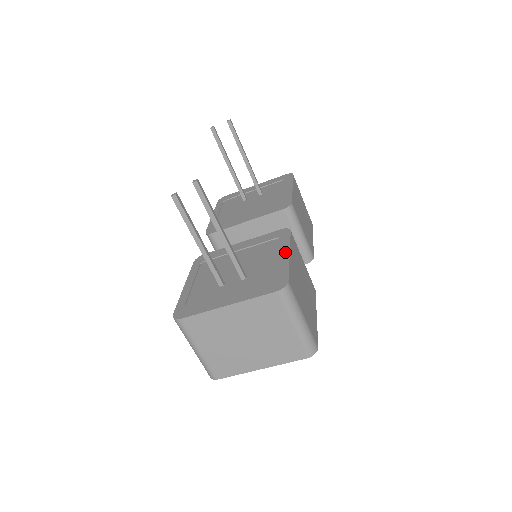
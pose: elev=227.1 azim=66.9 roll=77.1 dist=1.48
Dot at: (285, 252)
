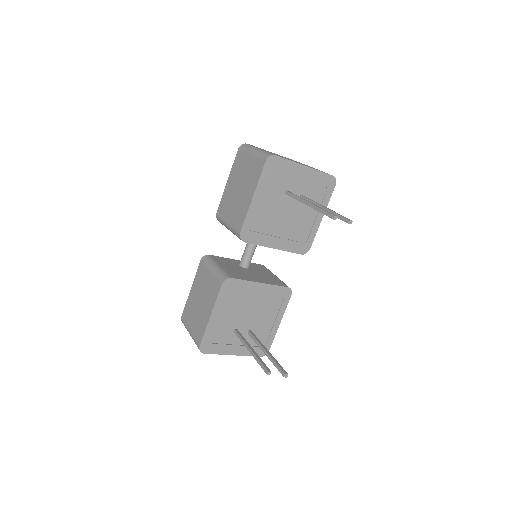
Dot at: (279, 321)
